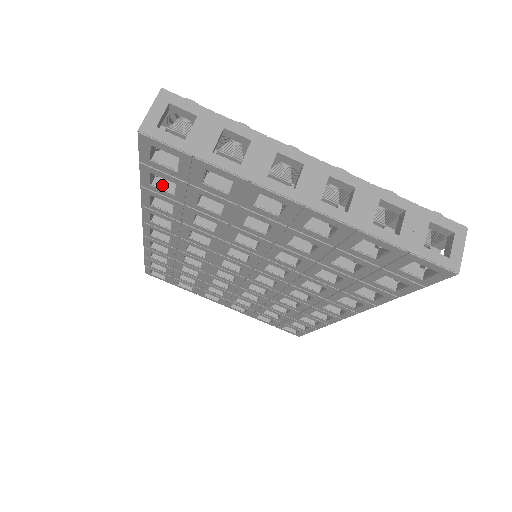
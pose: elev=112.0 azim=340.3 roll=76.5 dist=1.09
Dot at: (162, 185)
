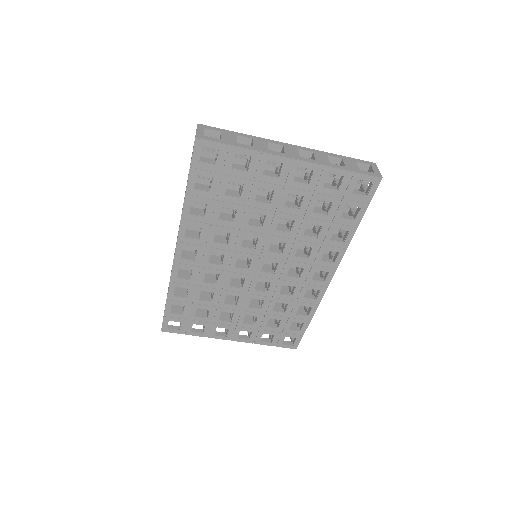
Dot at: (200, 188)
